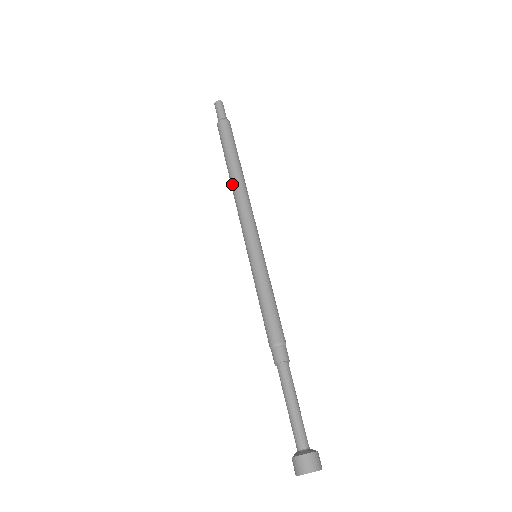
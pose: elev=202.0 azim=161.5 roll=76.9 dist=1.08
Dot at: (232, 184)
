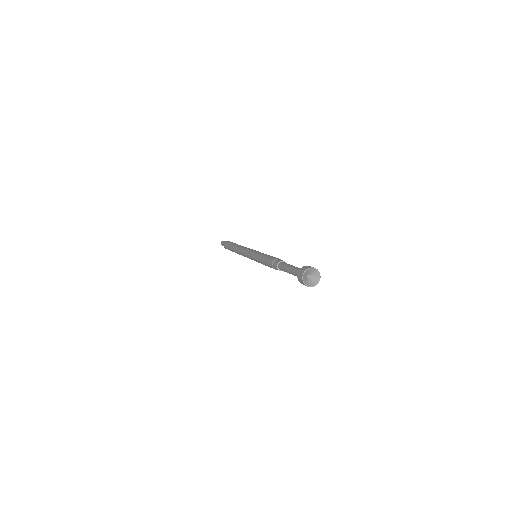
Dot at: (236, 250)
